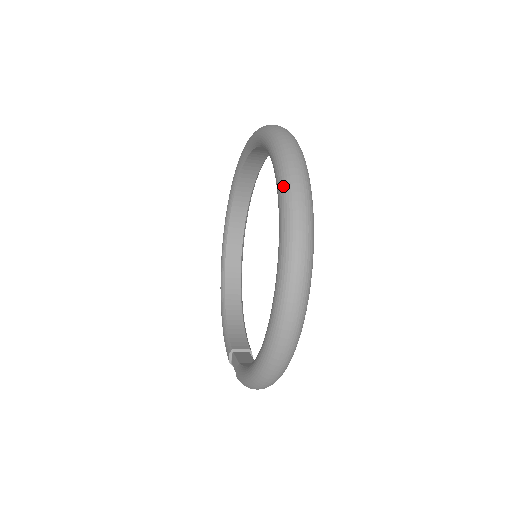
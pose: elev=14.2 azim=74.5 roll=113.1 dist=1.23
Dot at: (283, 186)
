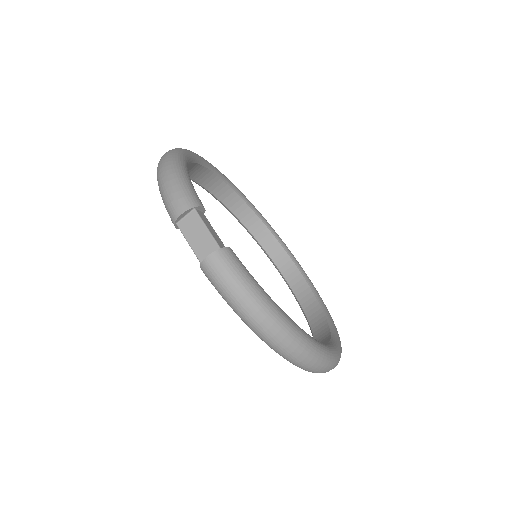
Dot at: occluded
